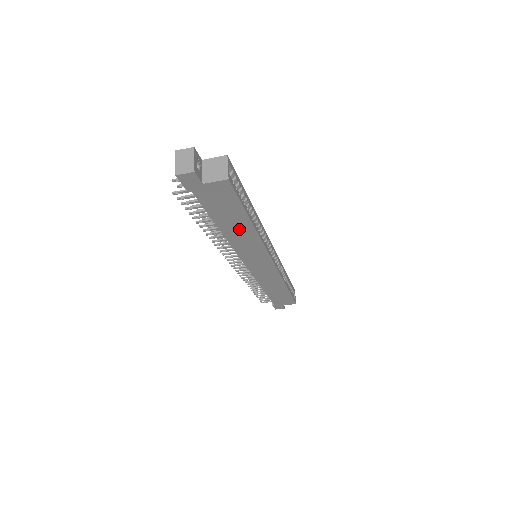
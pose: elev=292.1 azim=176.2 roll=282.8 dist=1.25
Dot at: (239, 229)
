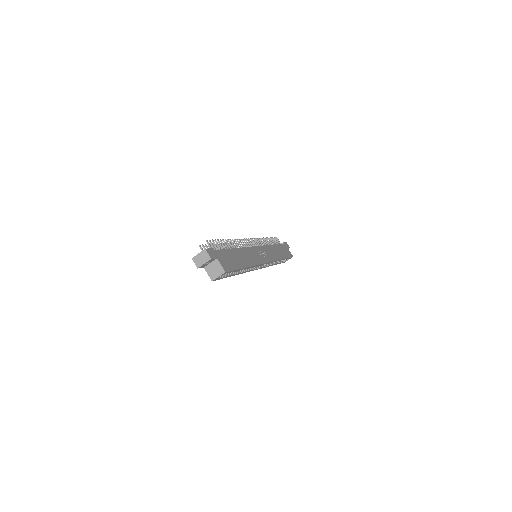
Dot at: occluded
